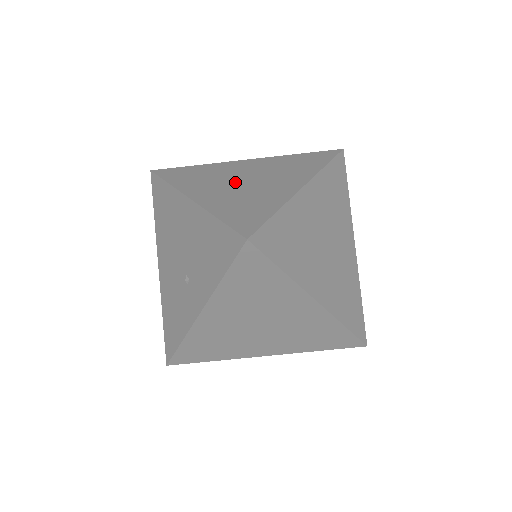
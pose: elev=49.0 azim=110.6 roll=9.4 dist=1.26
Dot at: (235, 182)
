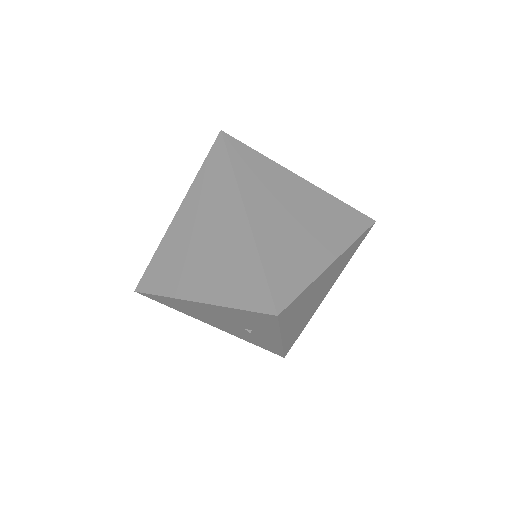
Dot at: (201, 254)
